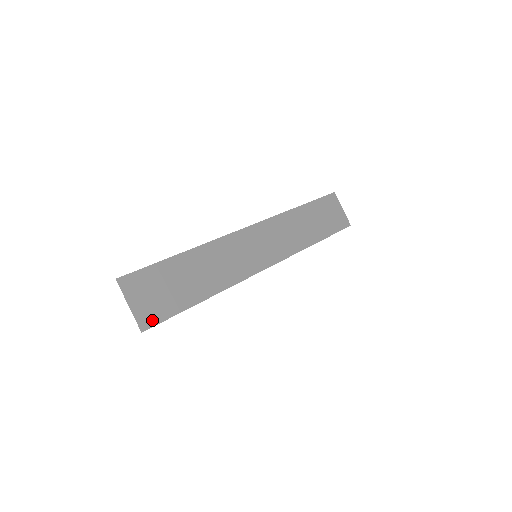
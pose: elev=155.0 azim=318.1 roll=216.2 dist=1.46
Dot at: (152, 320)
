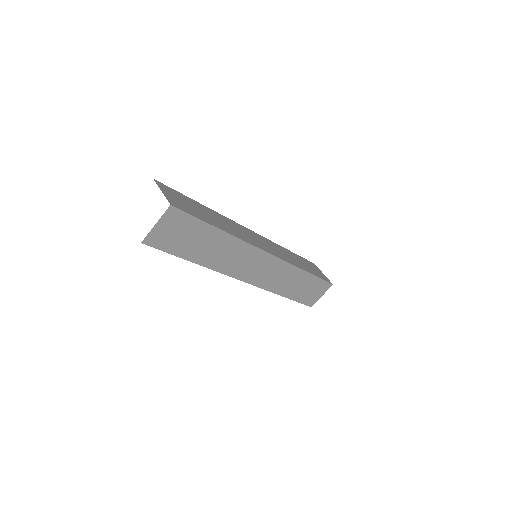
Dot at: (178, 207)
